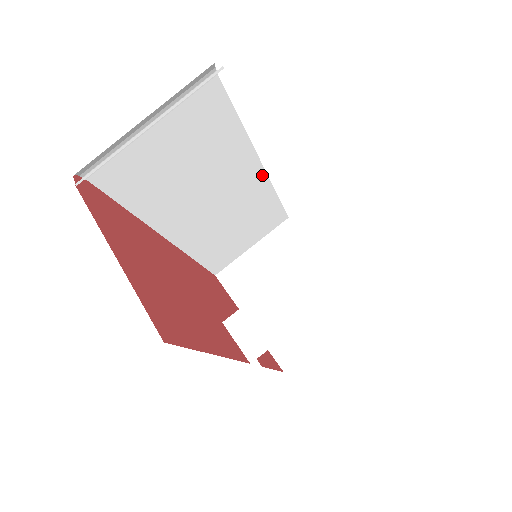
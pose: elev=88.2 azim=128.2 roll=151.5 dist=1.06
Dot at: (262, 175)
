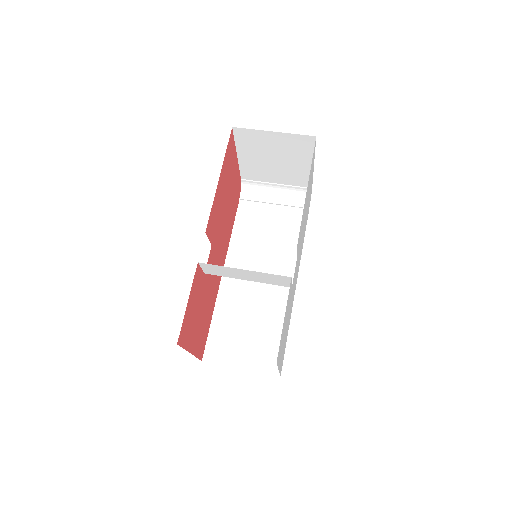
Dot at: occluded
